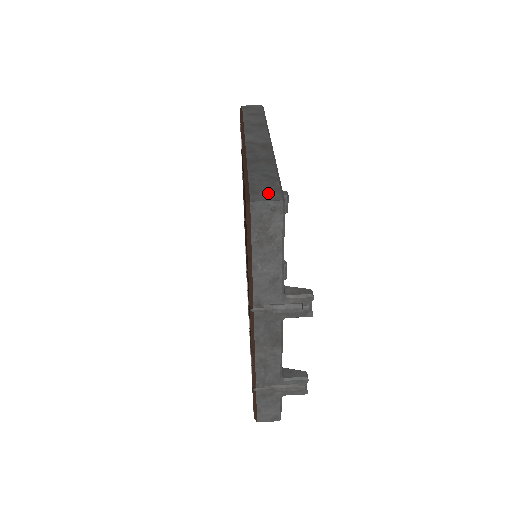
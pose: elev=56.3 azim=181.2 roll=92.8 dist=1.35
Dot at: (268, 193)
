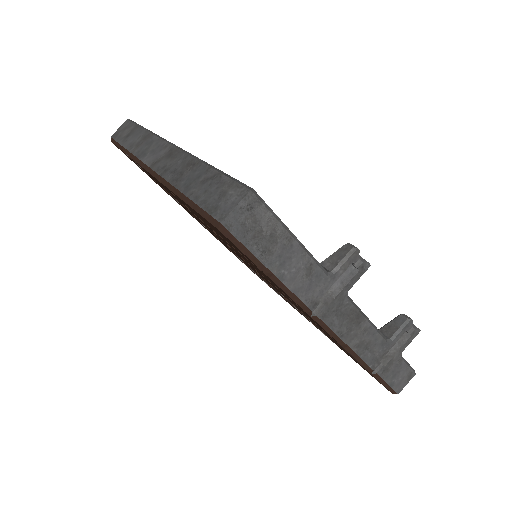
Dot at: (227, 197)
